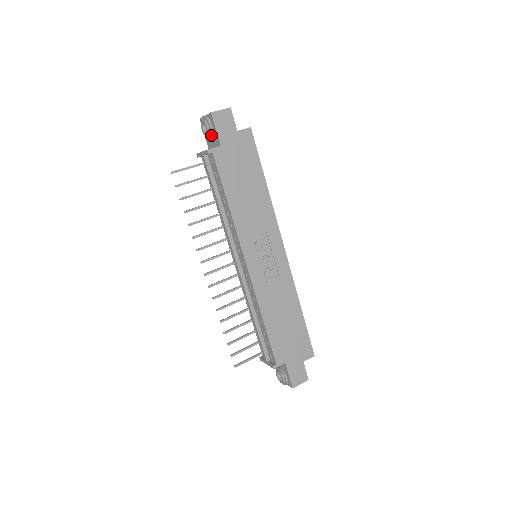
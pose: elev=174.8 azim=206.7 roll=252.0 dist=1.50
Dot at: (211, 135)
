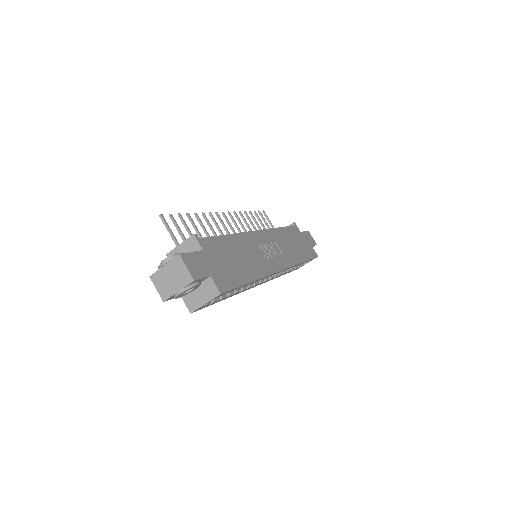
Dot at: occluded
